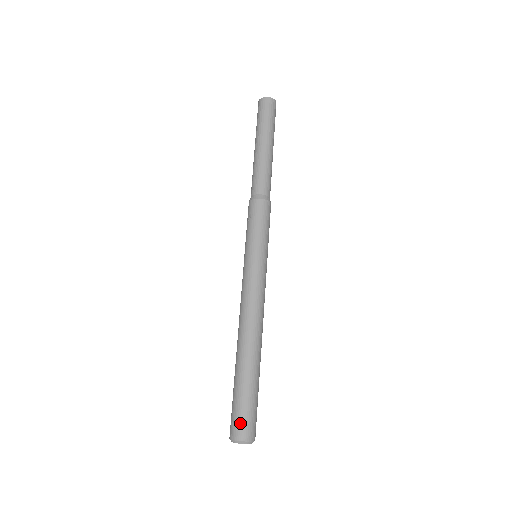
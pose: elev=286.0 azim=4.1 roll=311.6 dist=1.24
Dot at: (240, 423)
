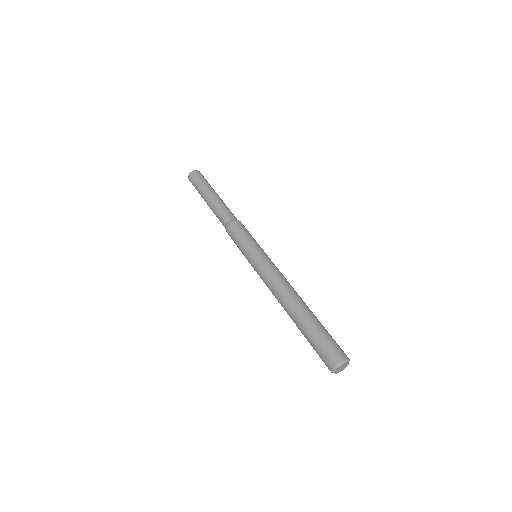
Dot at: (339, 347)
